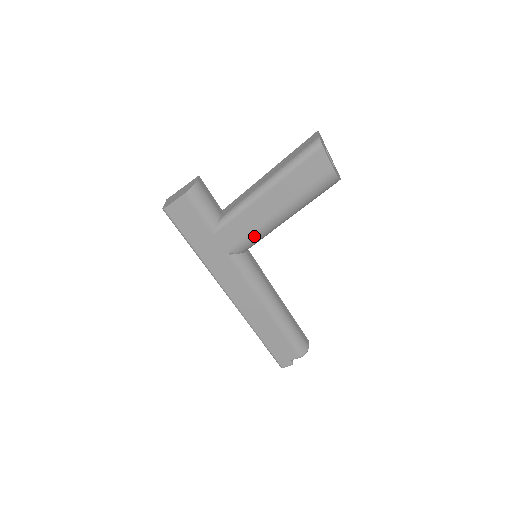
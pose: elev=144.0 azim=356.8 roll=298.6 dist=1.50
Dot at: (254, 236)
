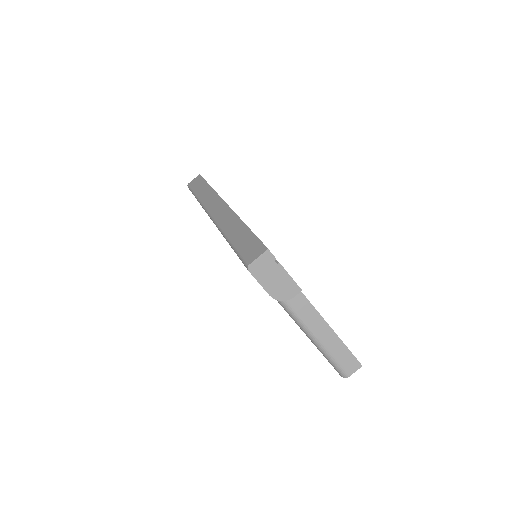
Dot at: occluded
